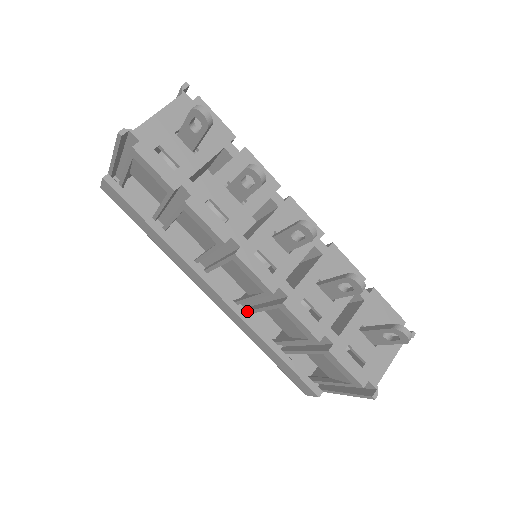
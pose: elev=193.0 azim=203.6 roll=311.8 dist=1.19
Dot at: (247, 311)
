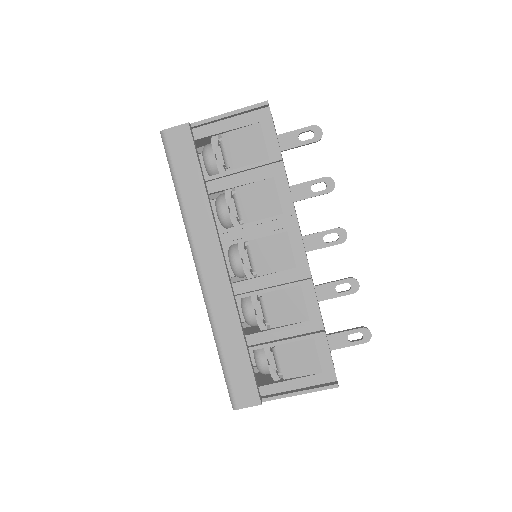
Dot at: (241, 294)
